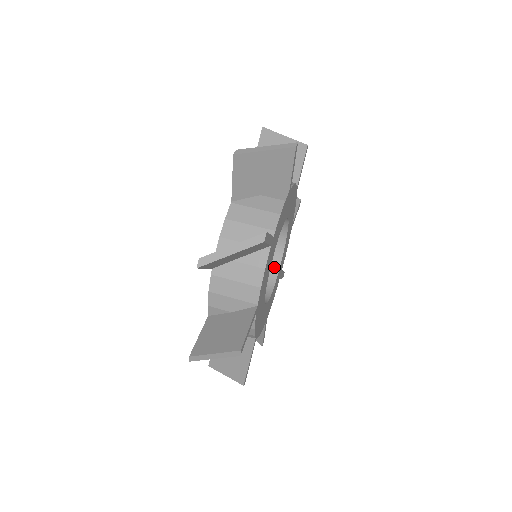
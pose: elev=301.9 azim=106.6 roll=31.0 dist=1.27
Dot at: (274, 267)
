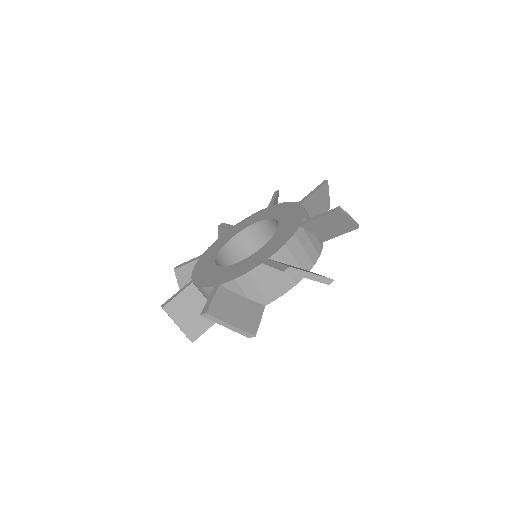
Dot at: occluded
